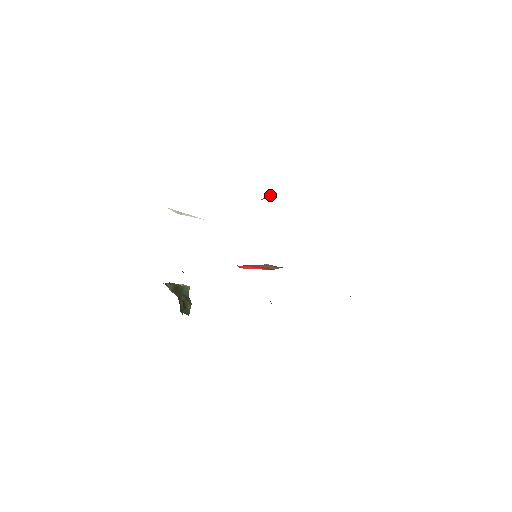
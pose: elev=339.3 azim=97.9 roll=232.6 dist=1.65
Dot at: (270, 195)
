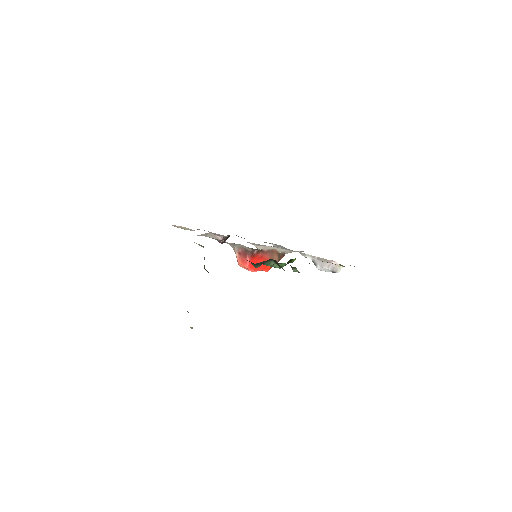
Dot at: (228, 235)
